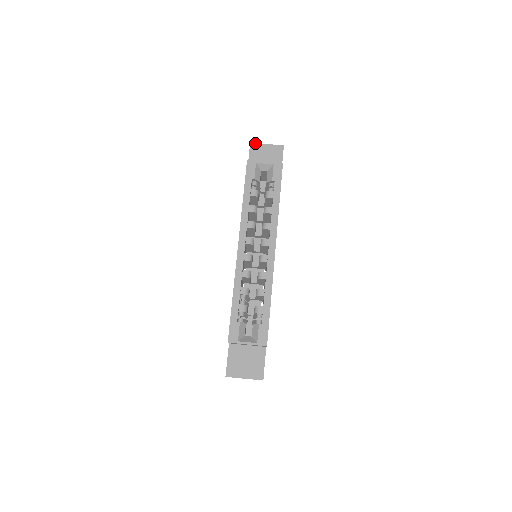
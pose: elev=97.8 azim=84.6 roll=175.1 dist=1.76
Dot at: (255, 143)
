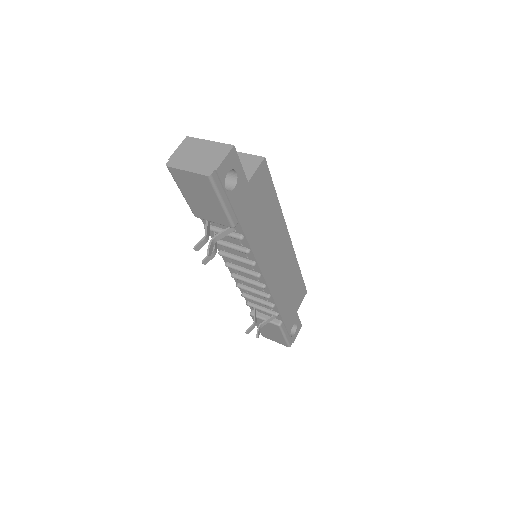
Dot at: occluded
